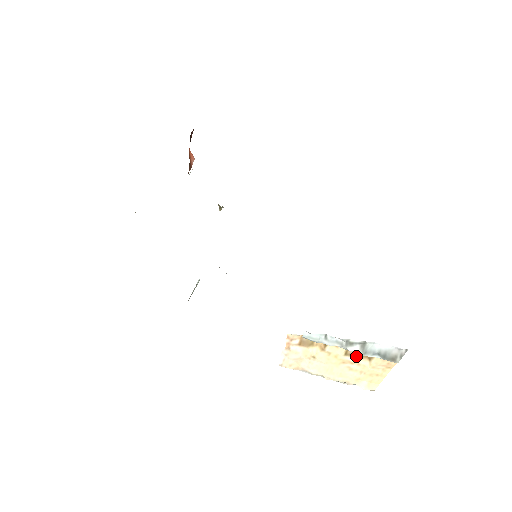
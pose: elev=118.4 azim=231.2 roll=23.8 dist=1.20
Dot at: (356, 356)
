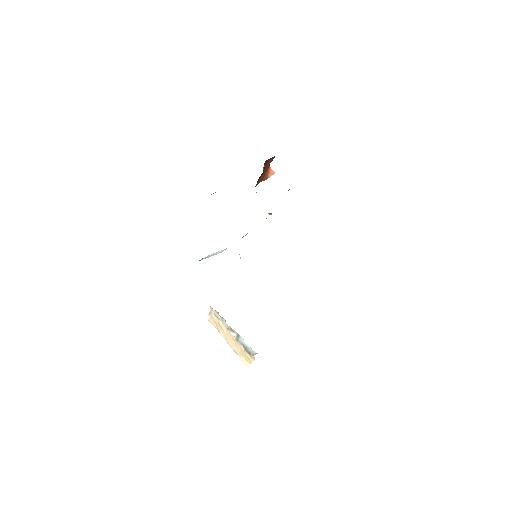
Dot at: occluded
